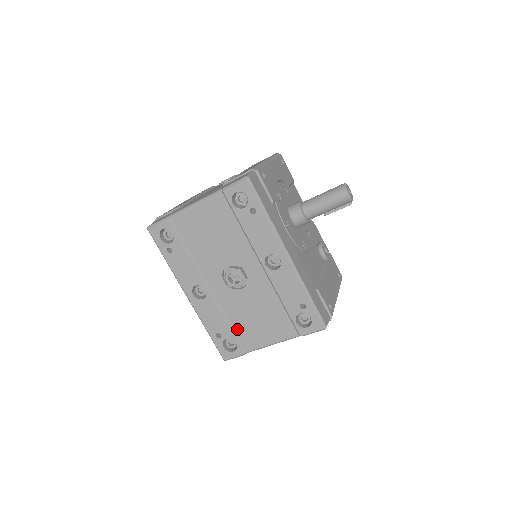
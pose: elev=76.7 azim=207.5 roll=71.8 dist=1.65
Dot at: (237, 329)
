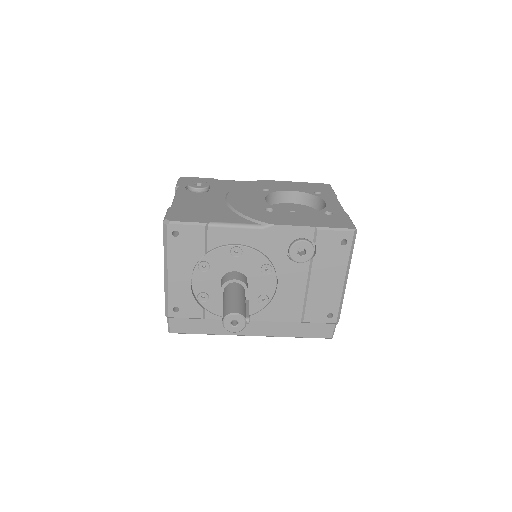
Dot at: occluded
